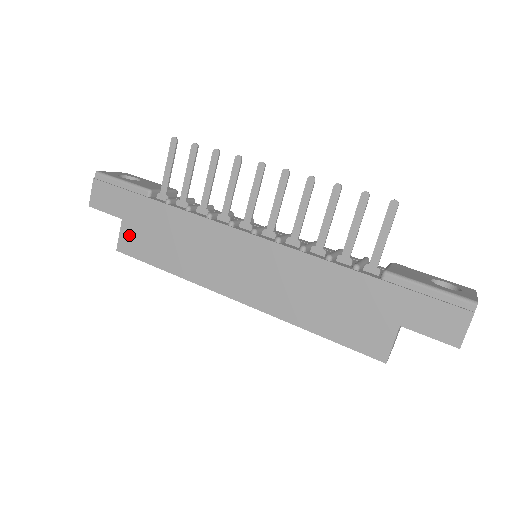
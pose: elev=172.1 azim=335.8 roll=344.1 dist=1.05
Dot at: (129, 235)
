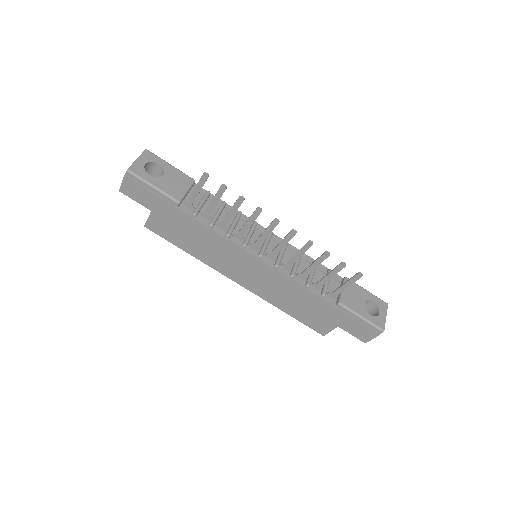
Dot at: (157, 222)
